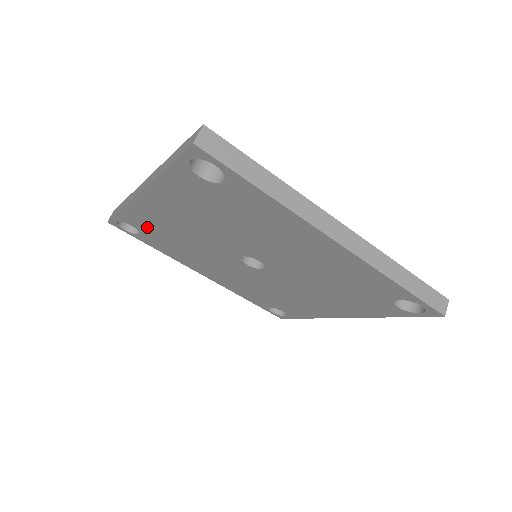
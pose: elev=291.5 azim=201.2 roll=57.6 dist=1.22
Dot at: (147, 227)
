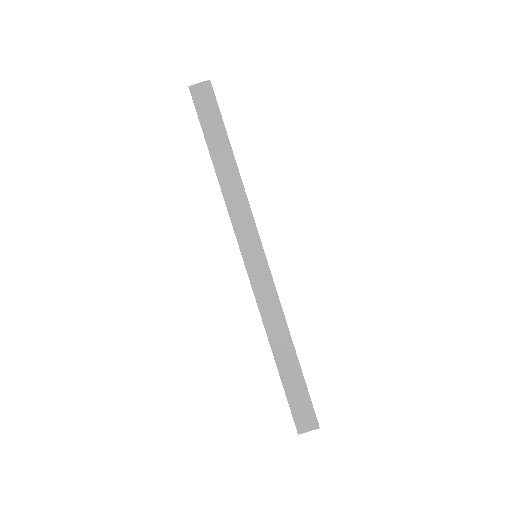
Dot at: occluded
